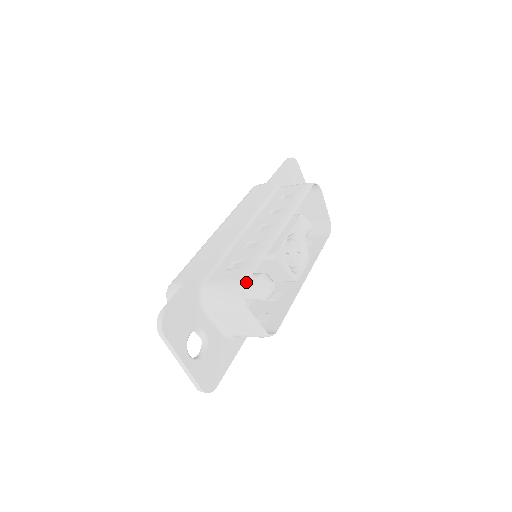
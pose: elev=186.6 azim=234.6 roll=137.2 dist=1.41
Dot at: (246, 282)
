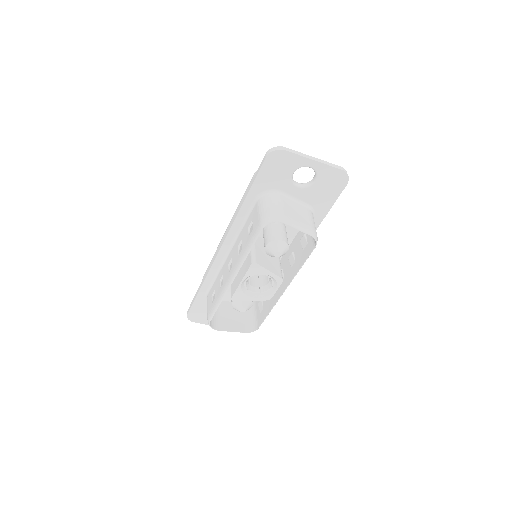
Dot at: (209, 322)
